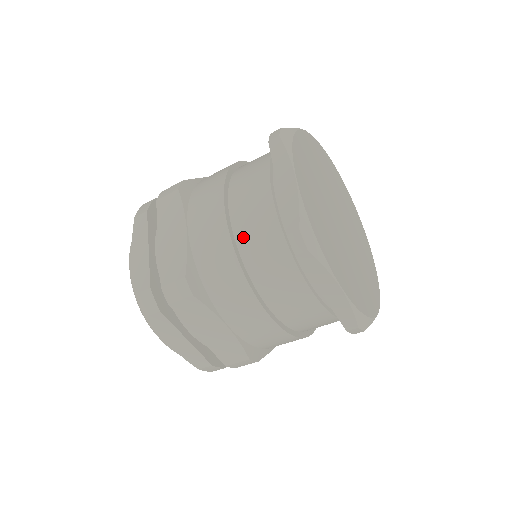
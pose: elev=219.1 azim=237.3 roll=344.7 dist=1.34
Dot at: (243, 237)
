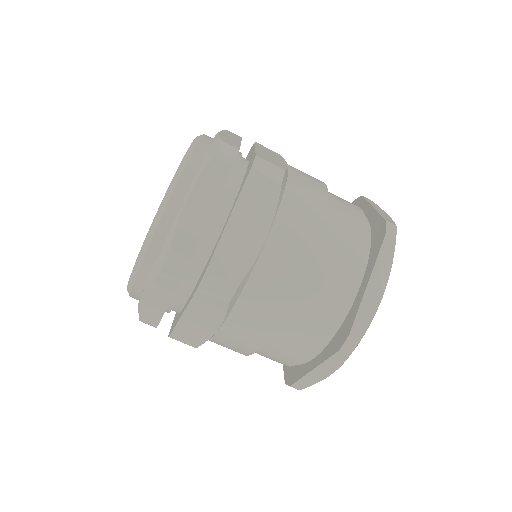
Dot at: (333, 204)
